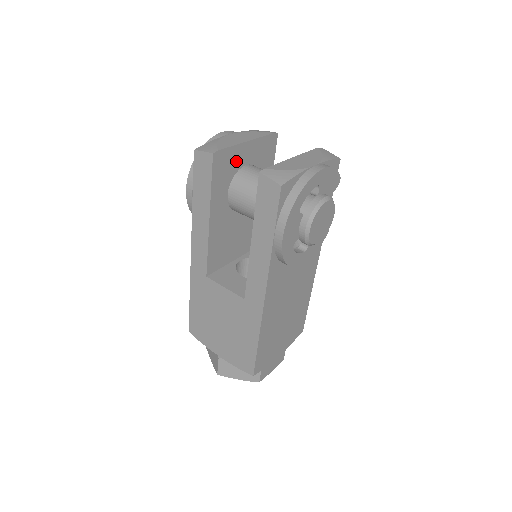
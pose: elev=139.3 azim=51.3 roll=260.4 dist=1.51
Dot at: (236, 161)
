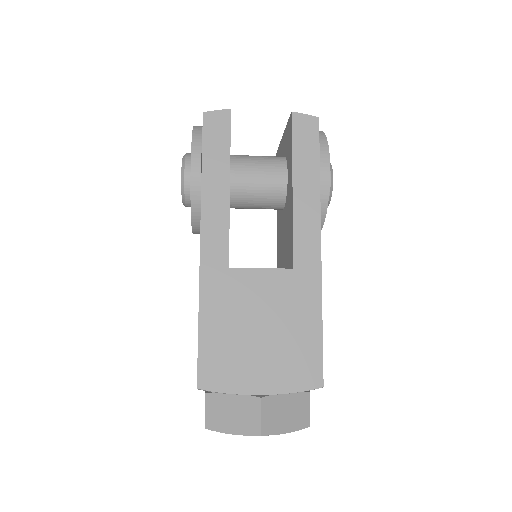
Dot at: occluded
